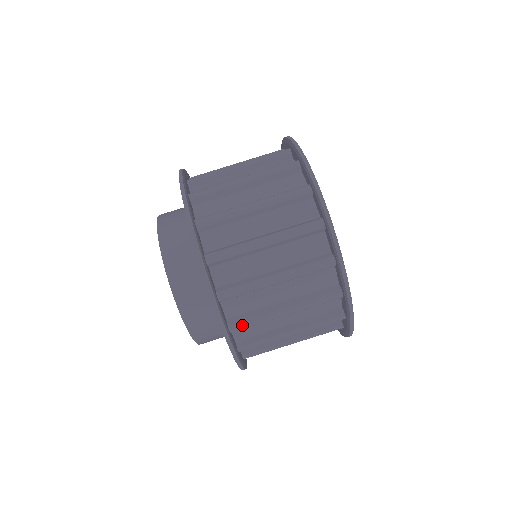
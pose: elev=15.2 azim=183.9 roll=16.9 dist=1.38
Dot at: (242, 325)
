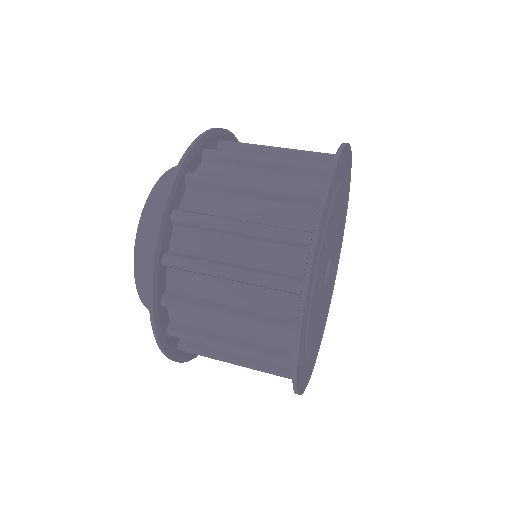
Dot at: (187, 214)
